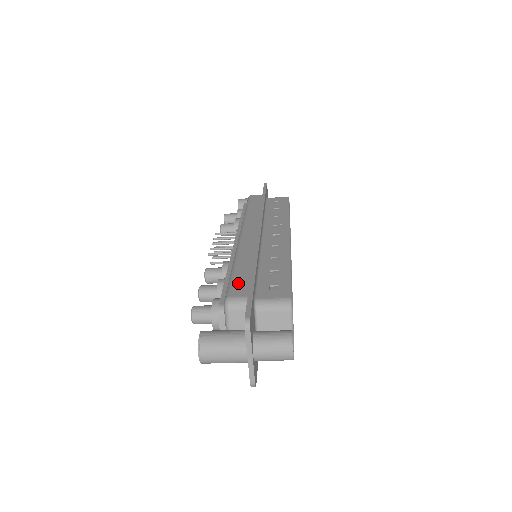
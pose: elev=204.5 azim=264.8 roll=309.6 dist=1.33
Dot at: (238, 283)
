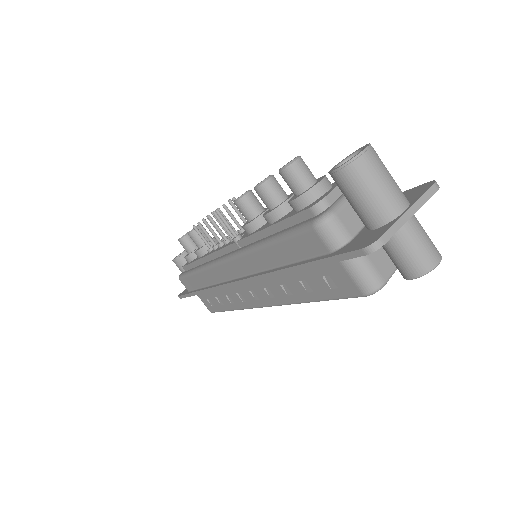
Dot at: occluded
